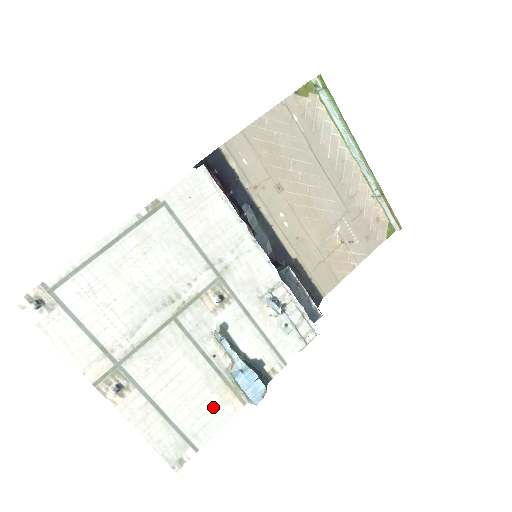
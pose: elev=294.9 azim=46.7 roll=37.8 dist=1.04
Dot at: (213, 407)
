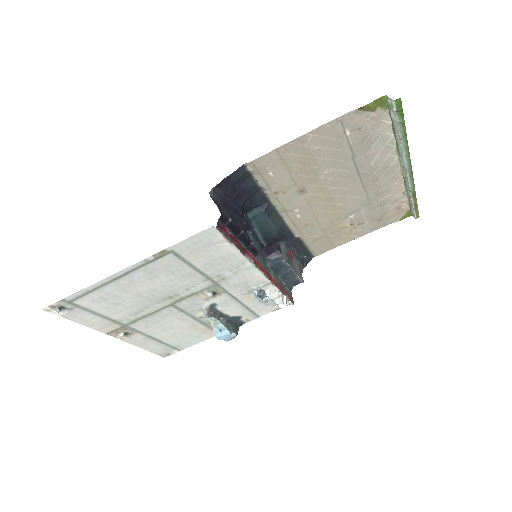
Dot at: (196, 336)
